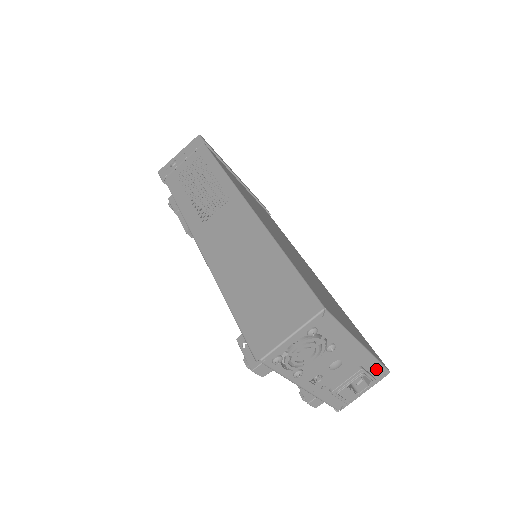
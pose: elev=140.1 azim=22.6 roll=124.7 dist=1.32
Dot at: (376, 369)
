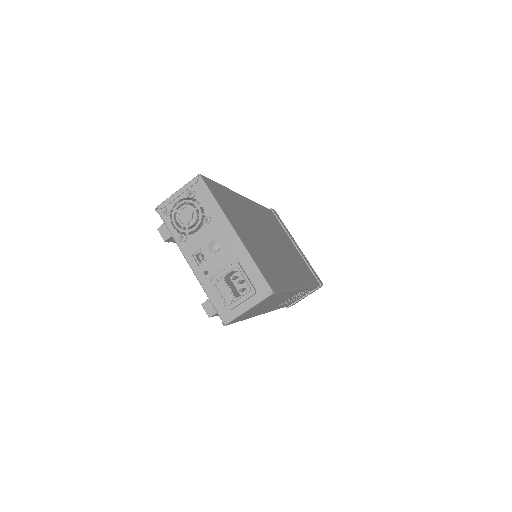
Dot at: (257, 278)
